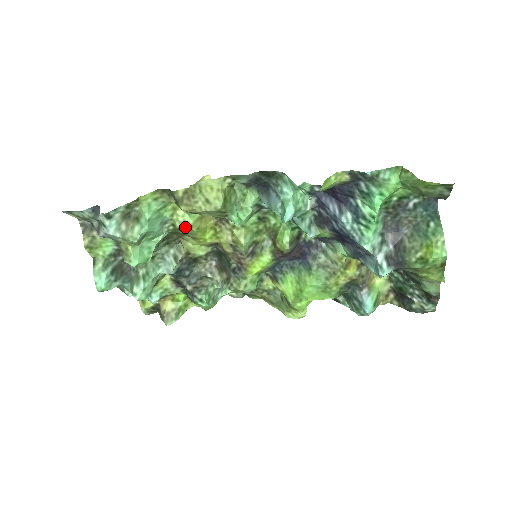
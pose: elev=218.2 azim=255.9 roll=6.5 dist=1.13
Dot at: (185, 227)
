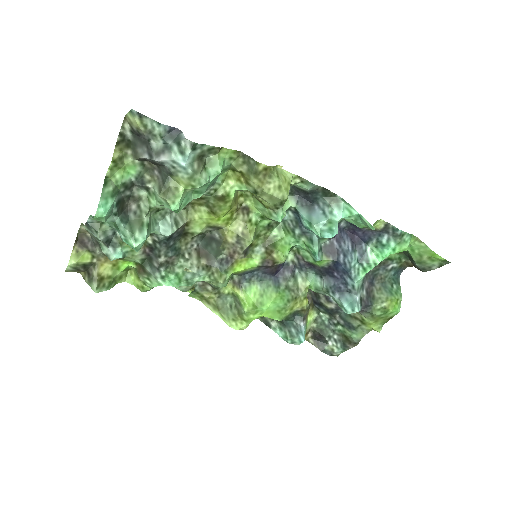
Dot at: (224, 198)
